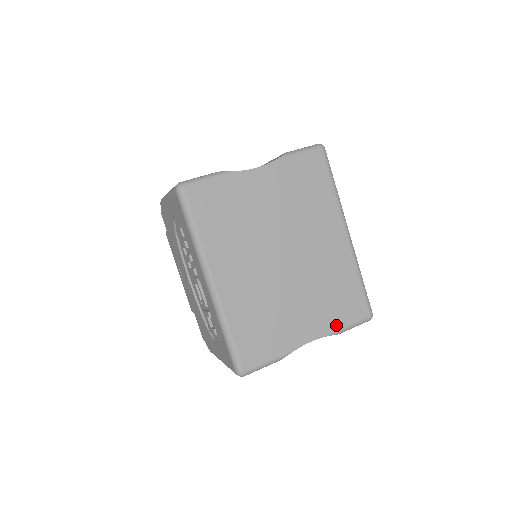
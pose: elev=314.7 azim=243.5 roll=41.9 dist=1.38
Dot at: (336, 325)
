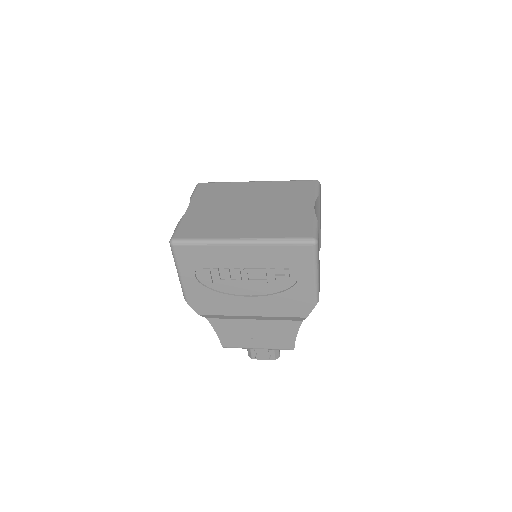
Dot at: (311, 194)
